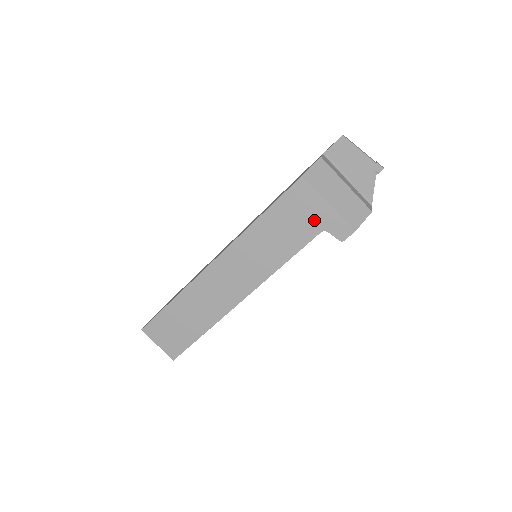
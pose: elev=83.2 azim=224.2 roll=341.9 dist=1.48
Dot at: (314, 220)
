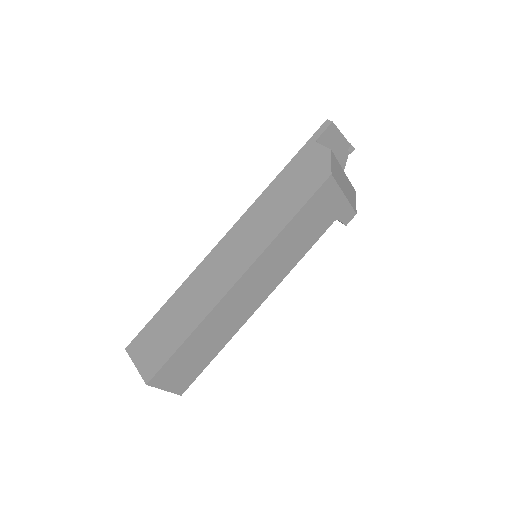
Dot at: (331, 213)
